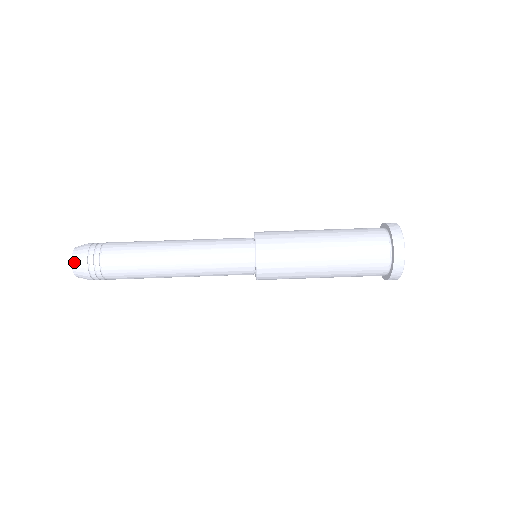
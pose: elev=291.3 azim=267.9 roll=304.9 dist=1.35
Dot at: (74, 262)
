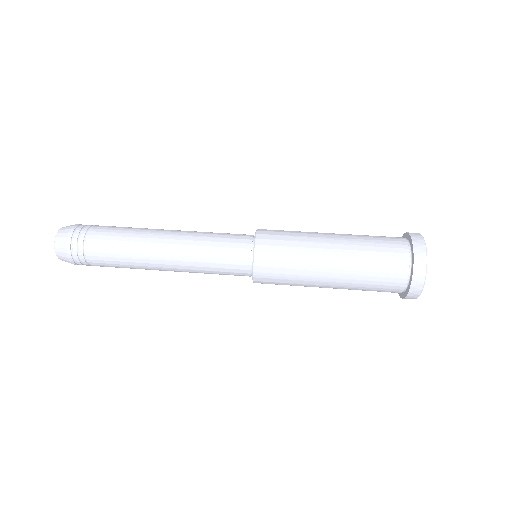
Dot at: (66, 226)
